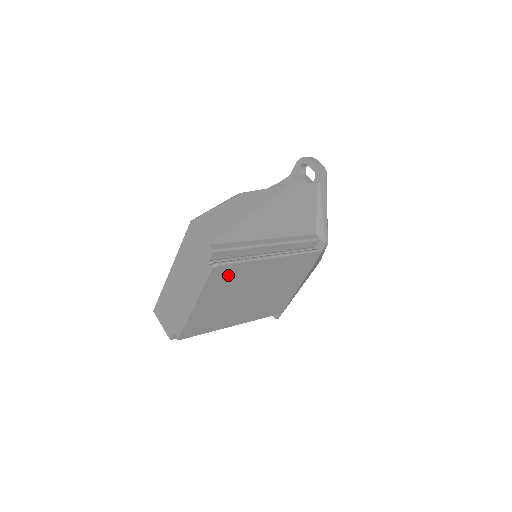
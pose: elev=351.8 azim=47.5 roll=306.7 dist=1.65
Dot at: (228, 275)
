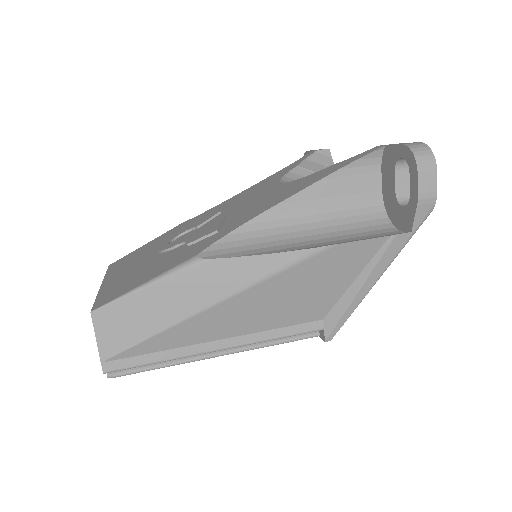
Dot at: occluded
